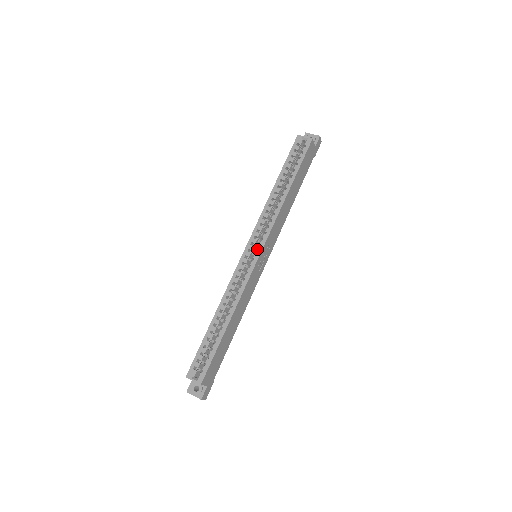
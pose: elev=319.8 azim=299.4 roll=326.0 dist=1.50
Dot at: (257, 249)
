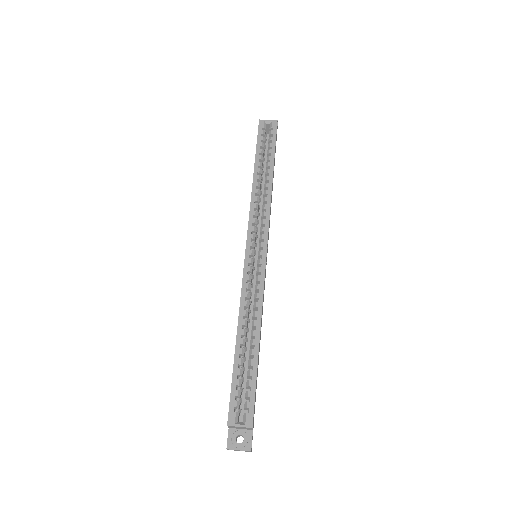
Dot at: (261, 244)
